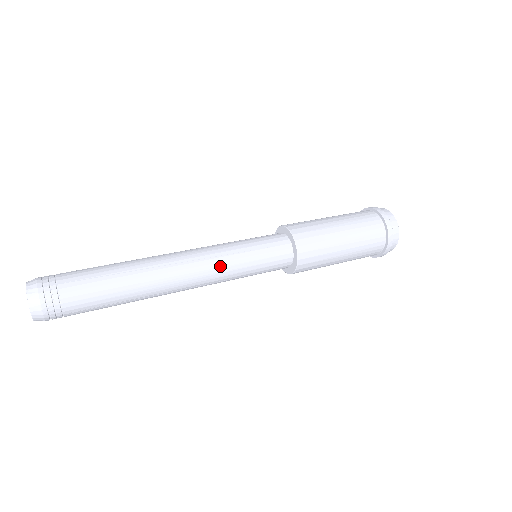
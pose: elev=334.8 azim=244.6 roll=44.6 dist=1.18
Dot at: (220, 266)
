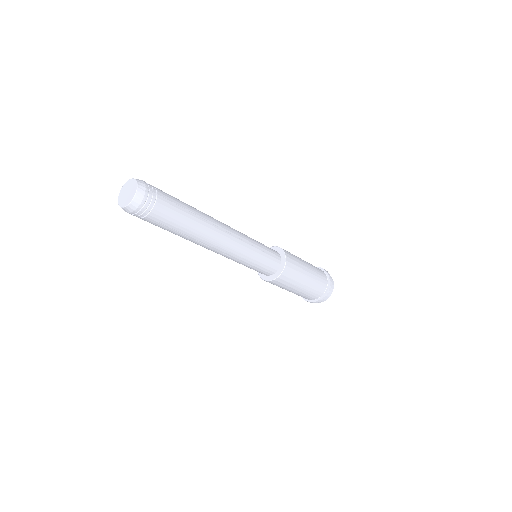
Dot at: (243, 248)
